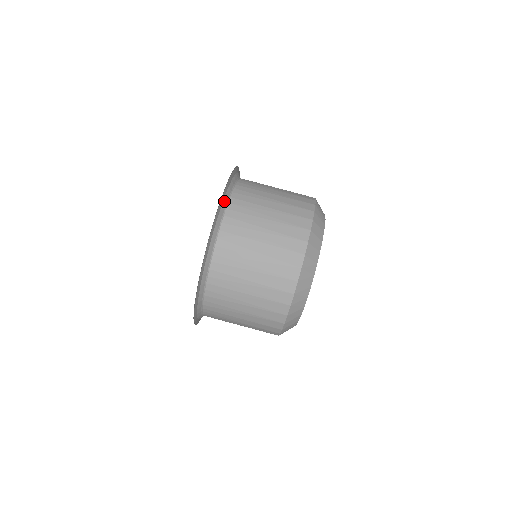
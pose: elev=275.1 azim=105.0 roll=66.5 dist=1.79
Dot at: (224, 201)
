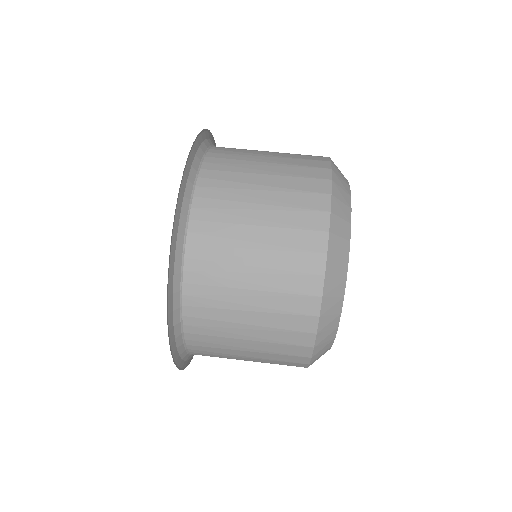
Dot at: (183, 208)
